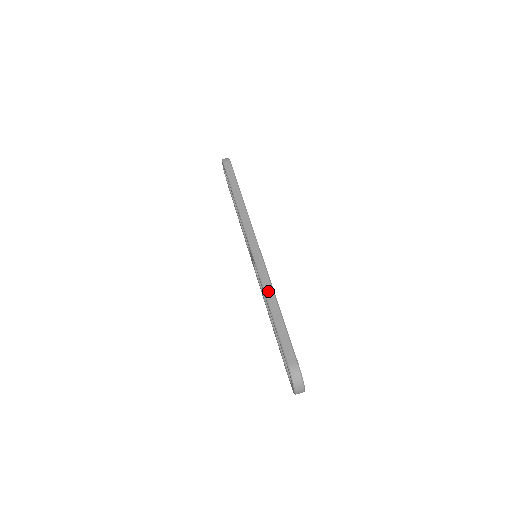
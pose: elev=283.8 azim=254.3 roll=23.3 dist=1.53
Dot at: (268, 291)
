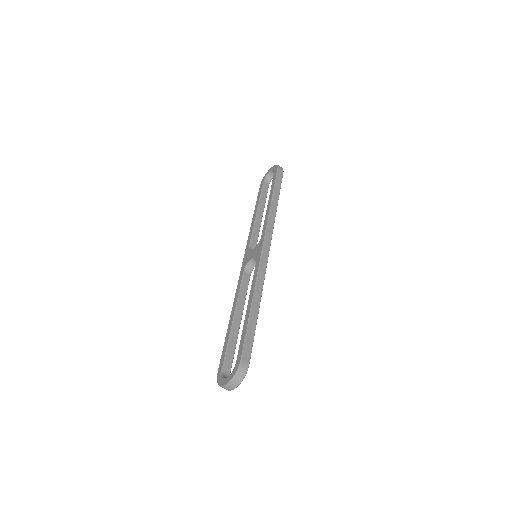
Dot at: (258, 290)
